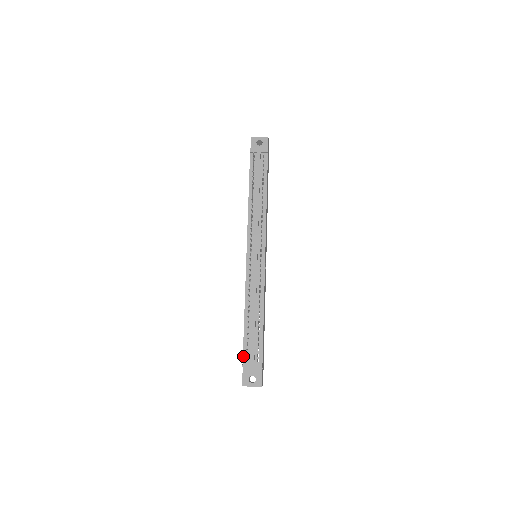
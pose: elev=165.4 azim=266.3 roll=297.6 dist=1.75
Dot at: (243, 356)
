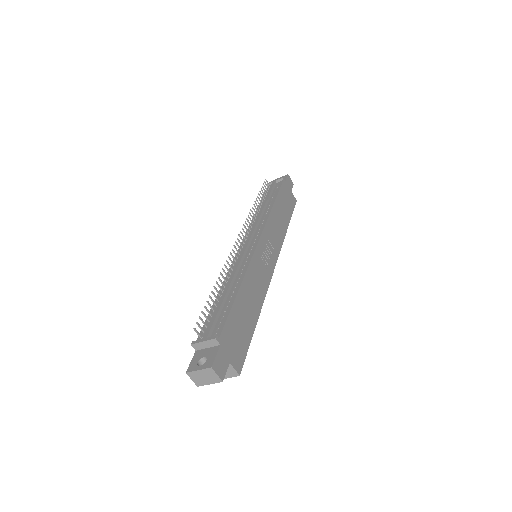
Dot at: occluded
